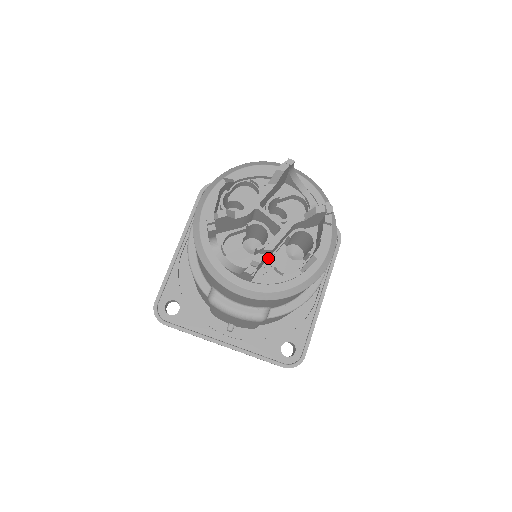
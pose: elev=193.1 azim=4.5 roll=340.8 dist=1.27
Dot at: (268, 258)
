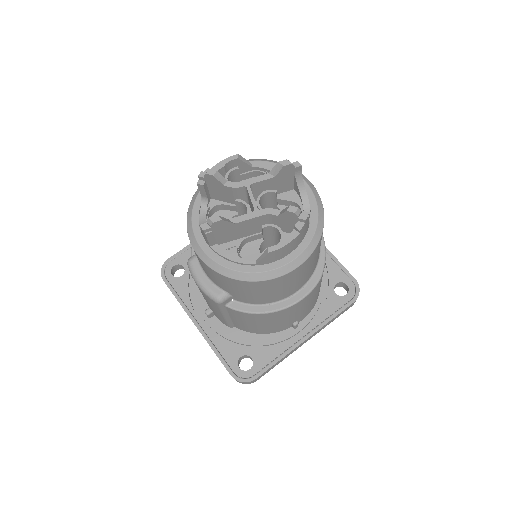
Dot at: (238, 238)
